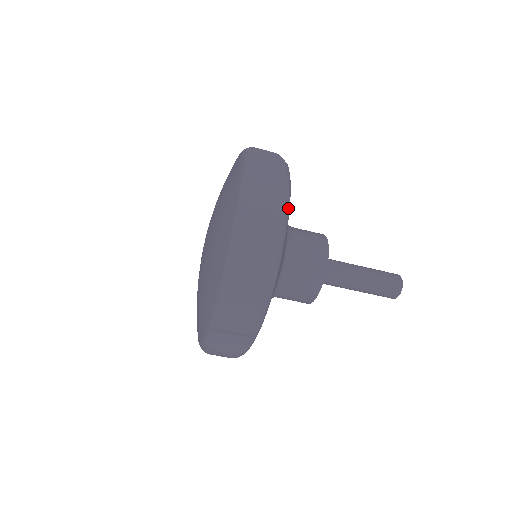
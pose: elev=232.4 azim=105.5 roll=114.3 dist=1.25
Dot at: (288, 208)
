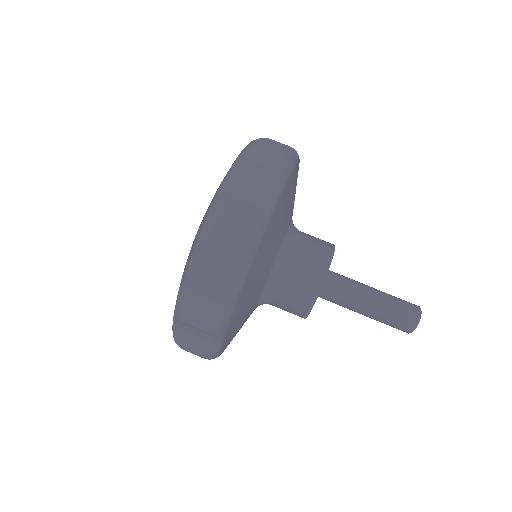
Dot at: occluded
